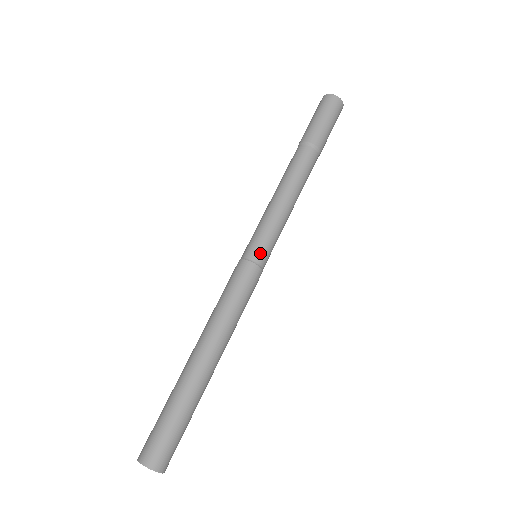
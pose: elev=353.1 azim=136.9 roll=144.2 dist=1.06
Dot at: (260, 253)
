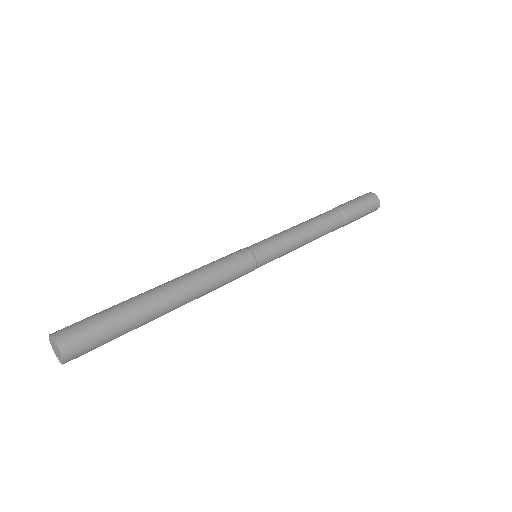
Dot at: (264, 255)
